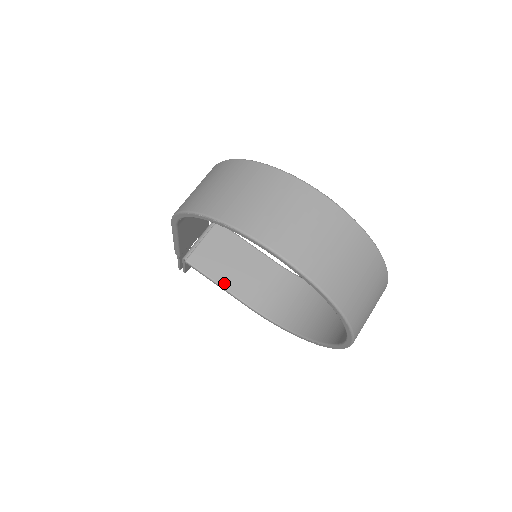
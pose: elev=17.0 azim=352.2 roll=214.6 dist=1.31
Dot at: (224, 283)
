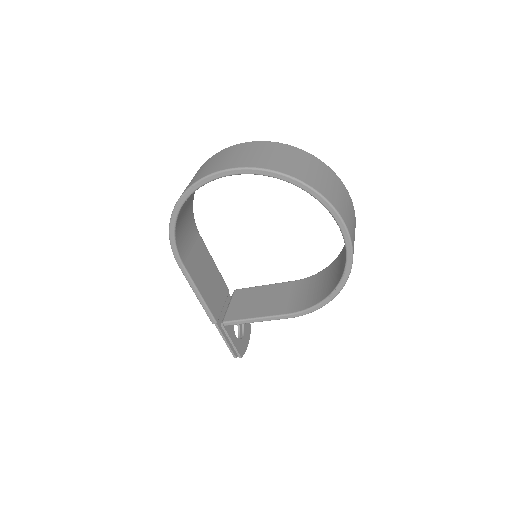
Dot at: (260, 315)
